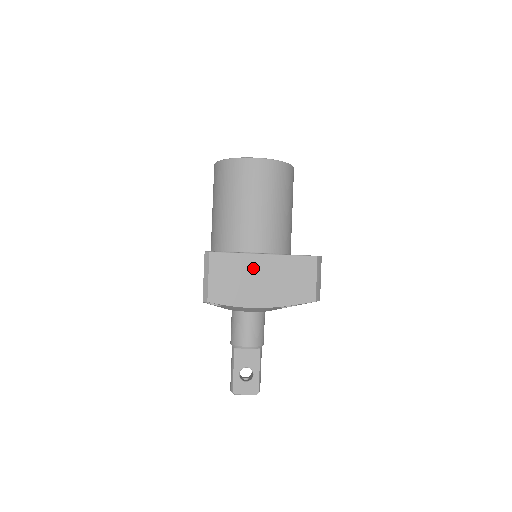
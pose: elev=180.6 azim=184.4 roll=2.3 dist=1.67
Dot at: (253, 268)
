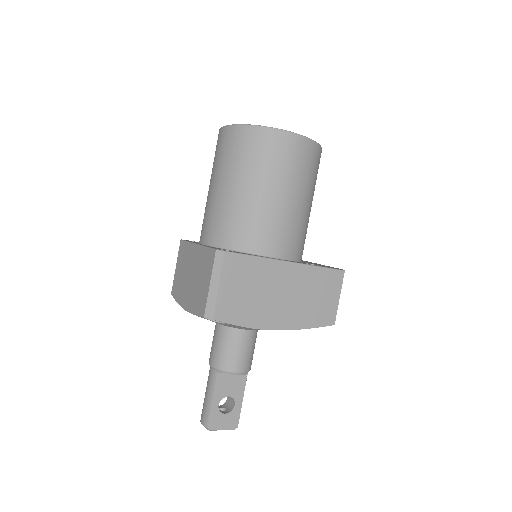
Dot at: (274, 279)
